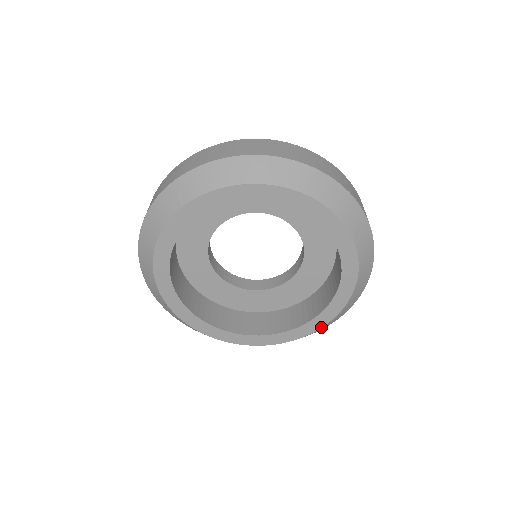
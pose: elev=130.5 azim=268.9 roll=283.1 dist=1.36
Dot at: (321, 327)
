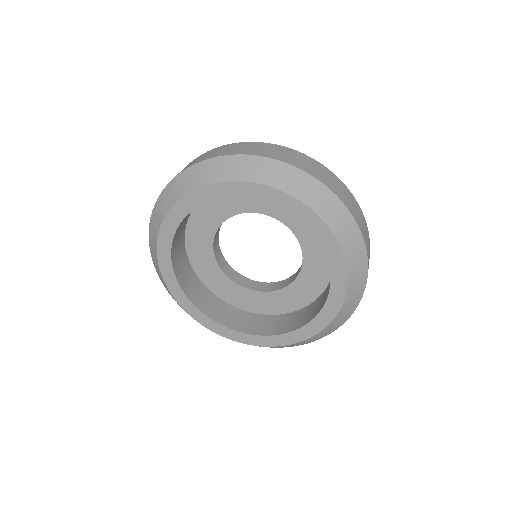
Dot at: (324, 327)
